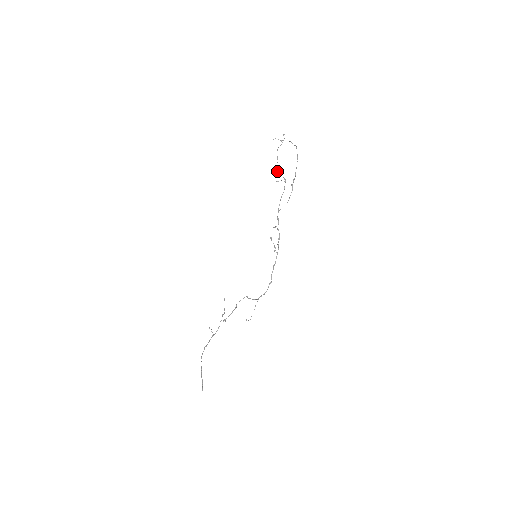
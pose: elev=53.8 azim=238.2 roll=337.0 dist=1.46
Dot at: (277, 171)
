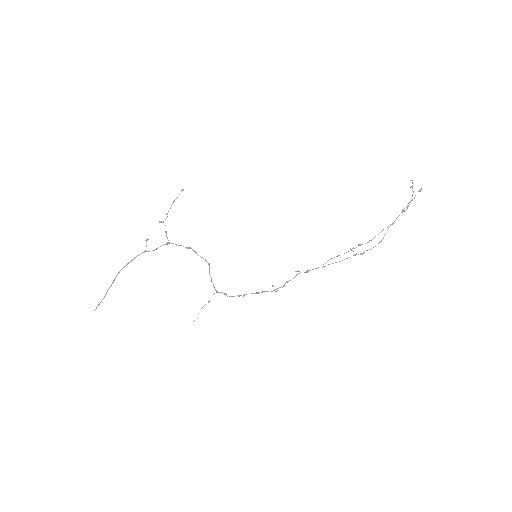
Dot at: occluded
